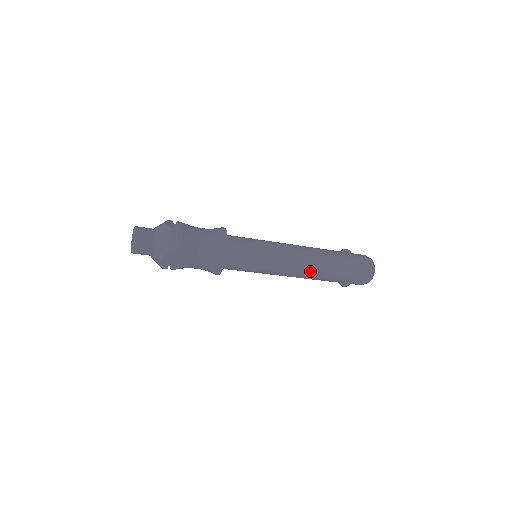
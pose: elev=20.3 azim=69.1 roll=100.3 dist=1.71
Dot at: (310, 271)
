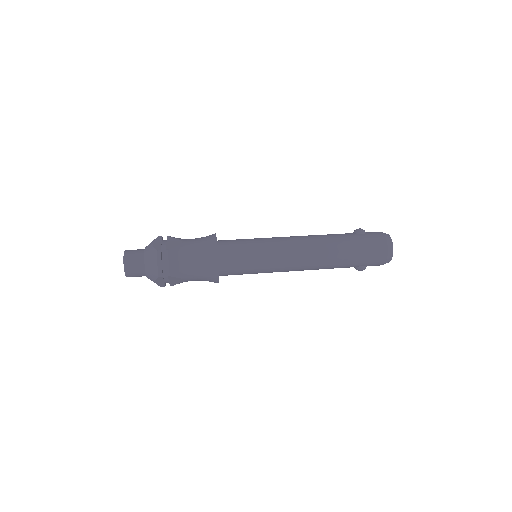
Dot at: (316, 265)
